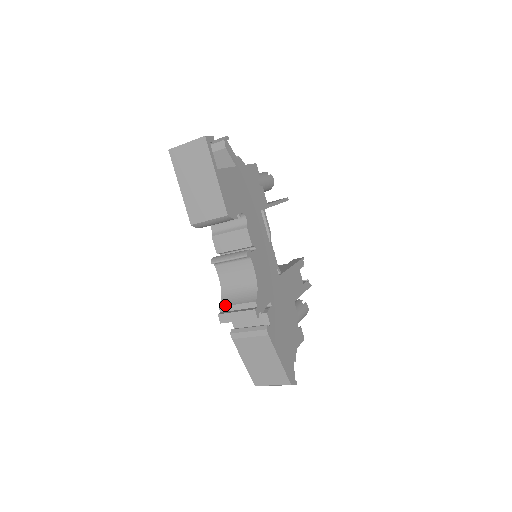
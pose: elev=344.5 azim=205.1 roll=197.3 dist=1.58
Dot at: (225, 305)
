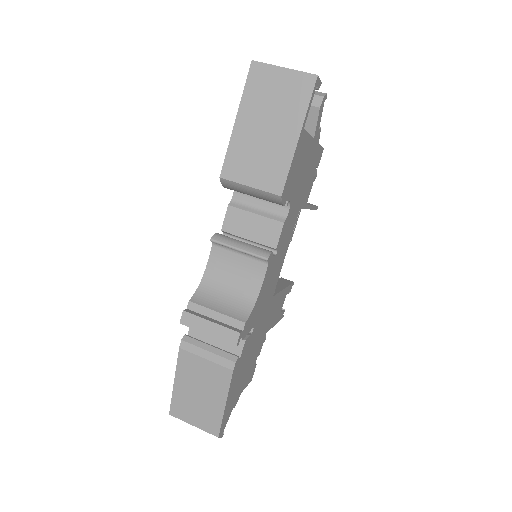
Dot at: (199, 303)
